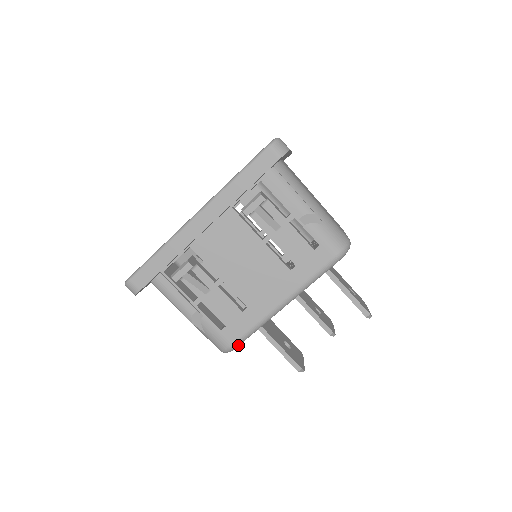
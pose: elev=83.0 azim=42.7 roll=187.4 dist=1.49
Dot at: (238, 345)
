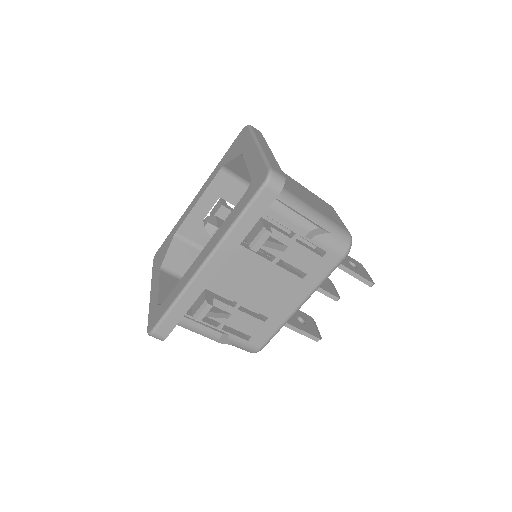
Dot at: (265, 345)
